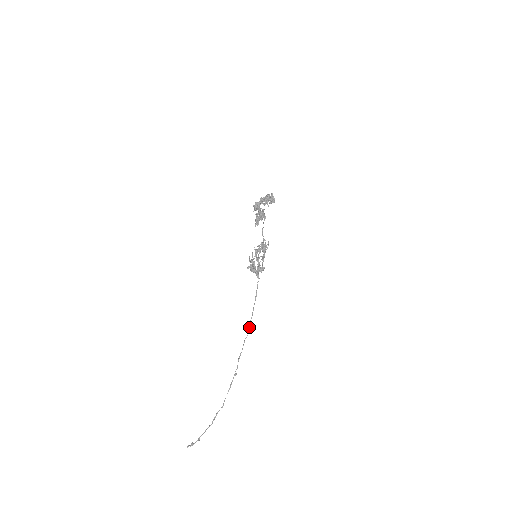
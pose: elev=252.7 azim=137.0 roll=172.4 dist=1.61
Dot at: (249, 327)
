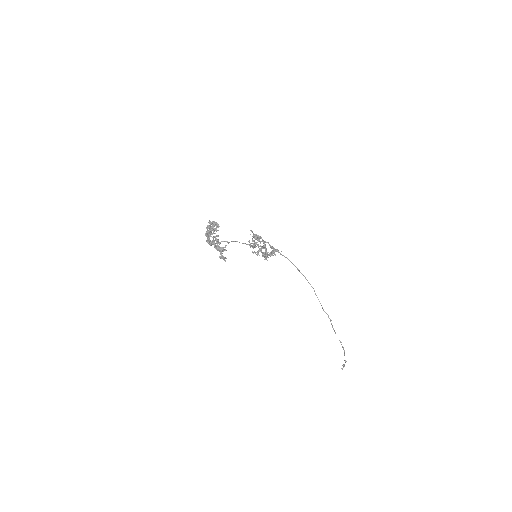
Dot at: occluded
